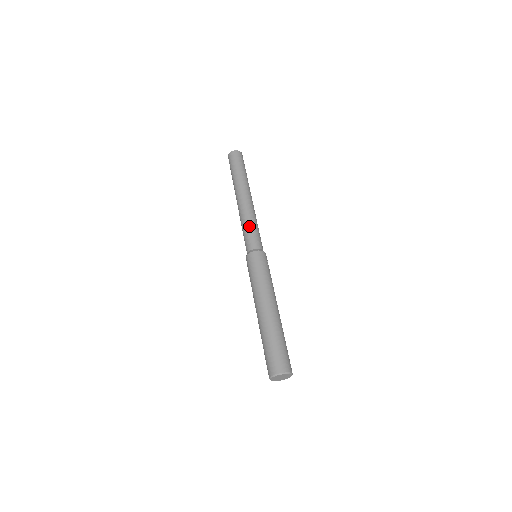
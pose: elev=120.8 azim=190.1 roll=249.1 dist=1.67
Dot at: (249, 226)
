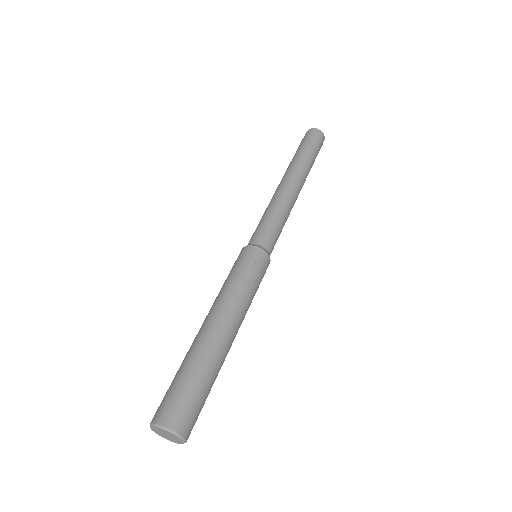
Dot at: occluded
